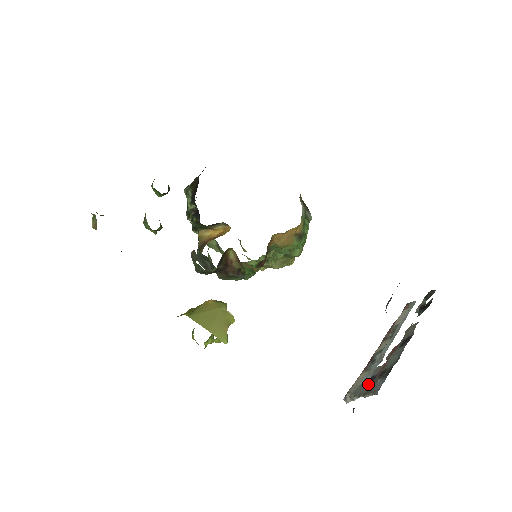
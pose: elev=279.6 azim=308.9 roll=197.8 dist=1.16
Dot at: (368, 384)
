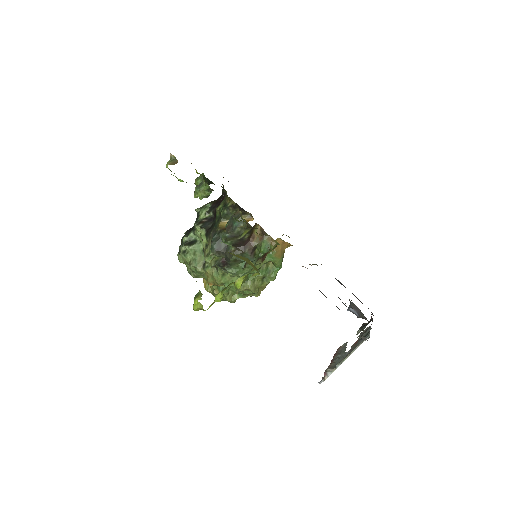
Dot at: (347, 354)
